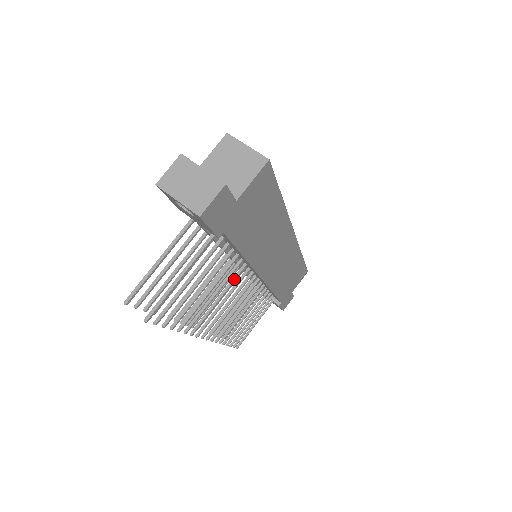
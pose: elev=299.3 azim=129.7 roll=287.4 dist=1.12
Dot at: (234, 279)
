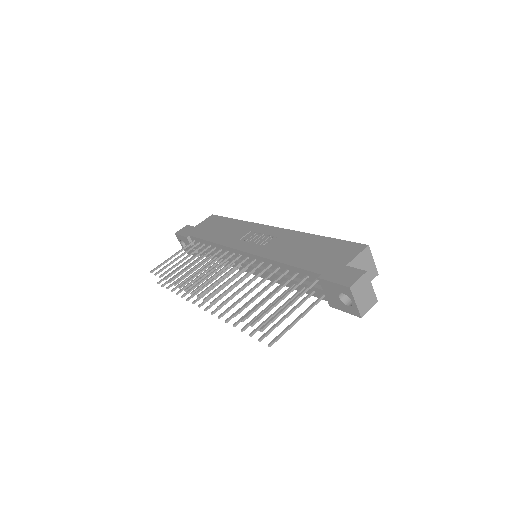
Dot at: occluded
